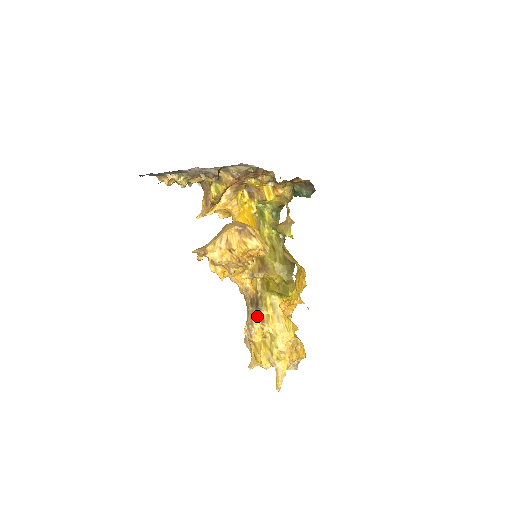
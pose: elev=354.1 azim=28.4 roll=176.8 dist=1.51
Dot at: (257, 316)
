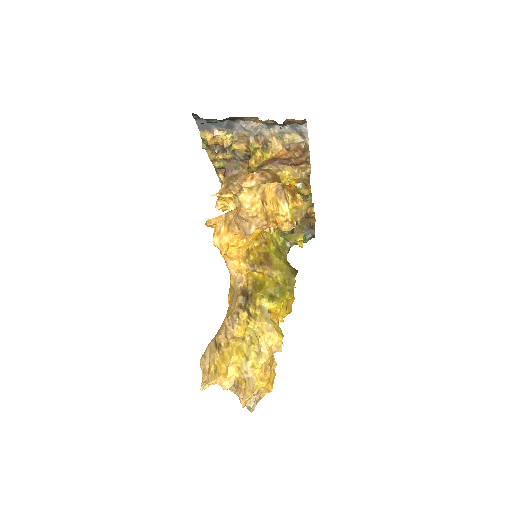
Dot at: (245, 308)
